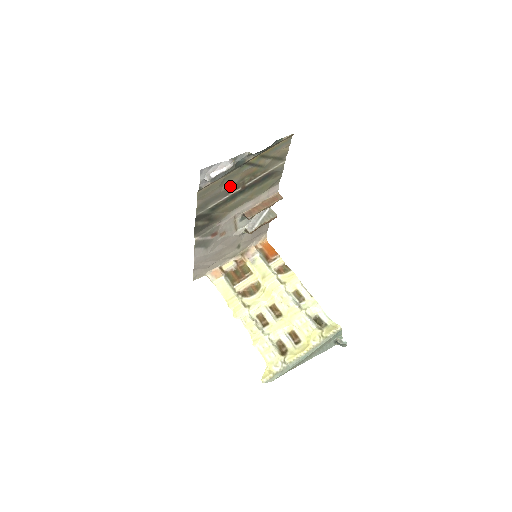
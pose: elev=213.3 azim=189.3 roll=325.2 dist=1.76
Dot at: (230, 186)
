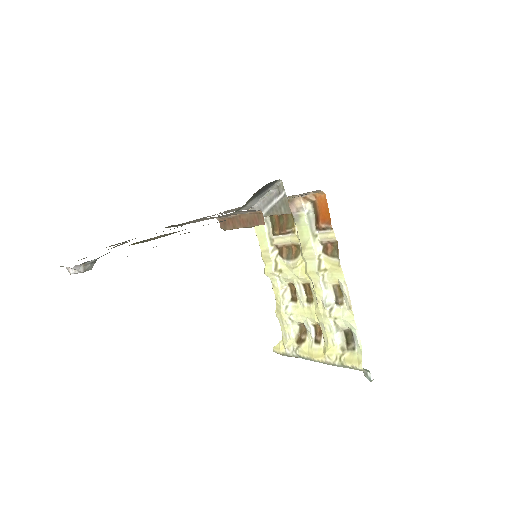
Dot at: occluded
